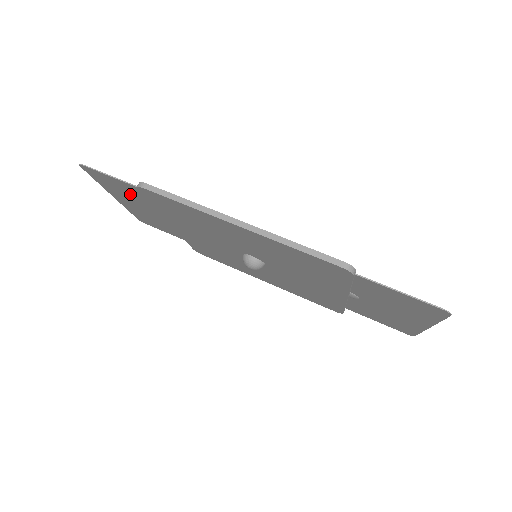
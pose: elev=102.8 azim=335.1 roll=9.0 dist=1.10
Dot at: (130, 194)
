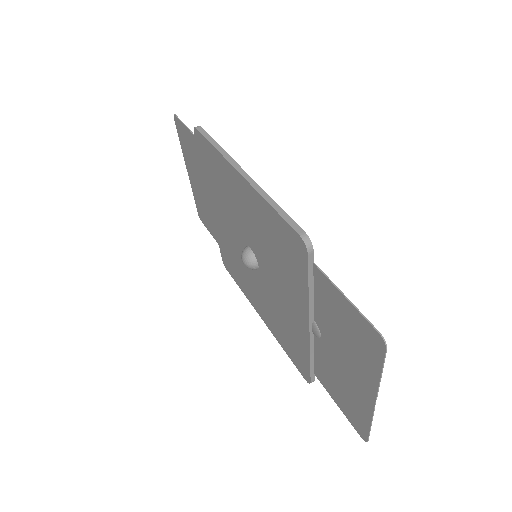
Dot at: (194, 158)
